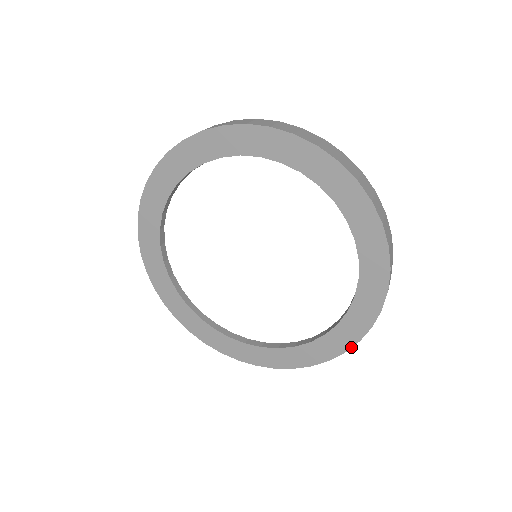
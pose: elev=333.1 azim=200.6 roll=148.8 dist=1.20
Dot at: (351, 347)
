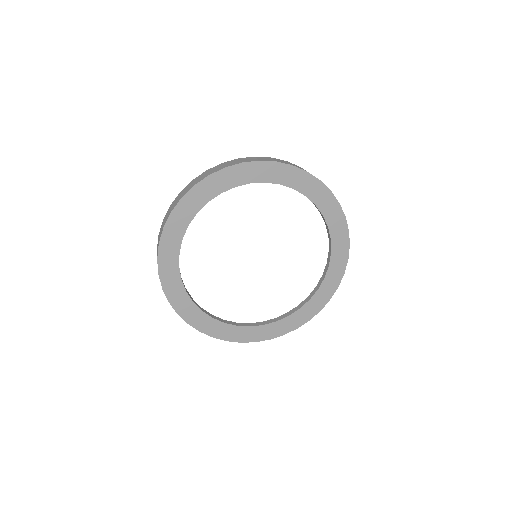
Dot at: (303, 324)
